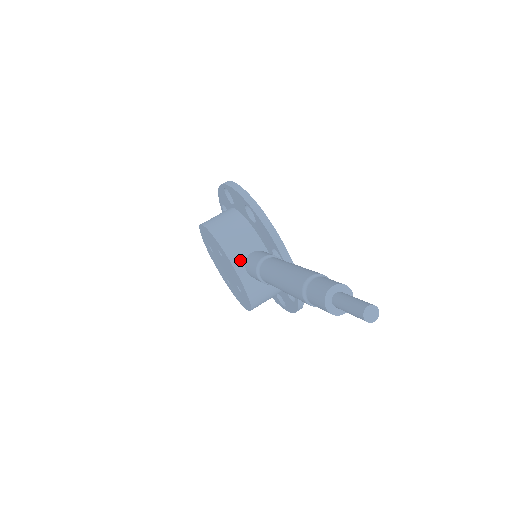
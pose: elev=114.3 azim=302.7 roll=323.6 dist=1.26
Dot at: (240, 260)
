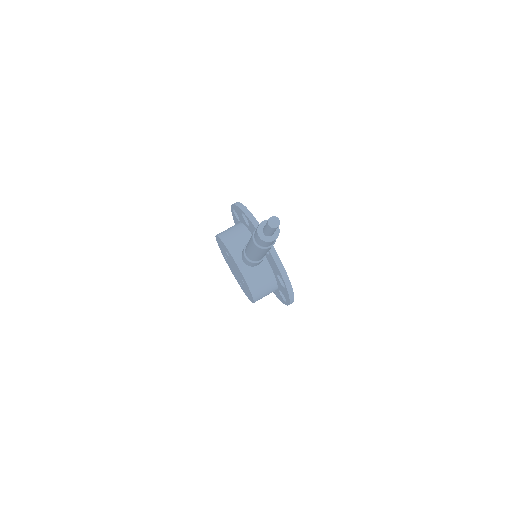
Dot at: (238, 252)
